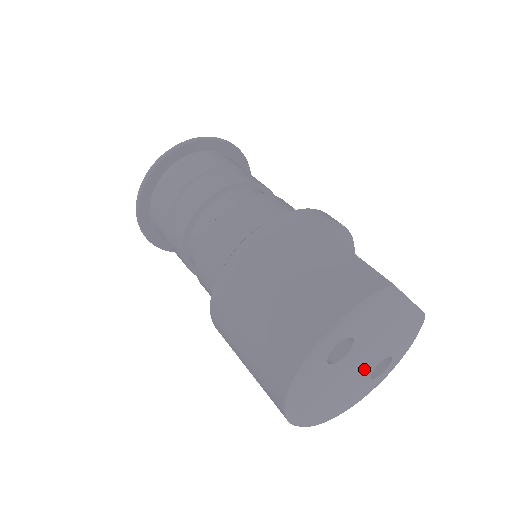
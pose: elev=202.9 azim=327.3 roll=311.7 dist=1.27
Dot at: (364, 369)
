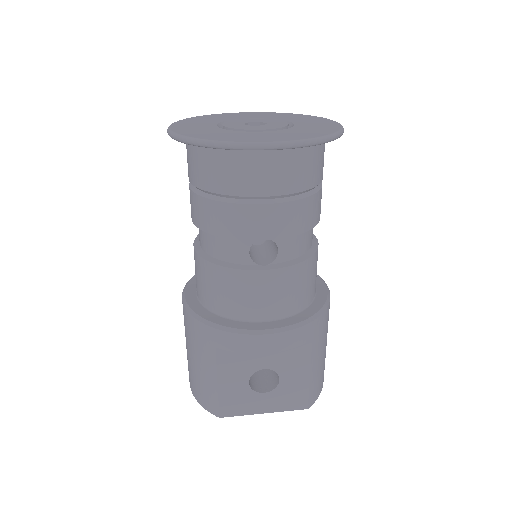
Dot at: occluded
